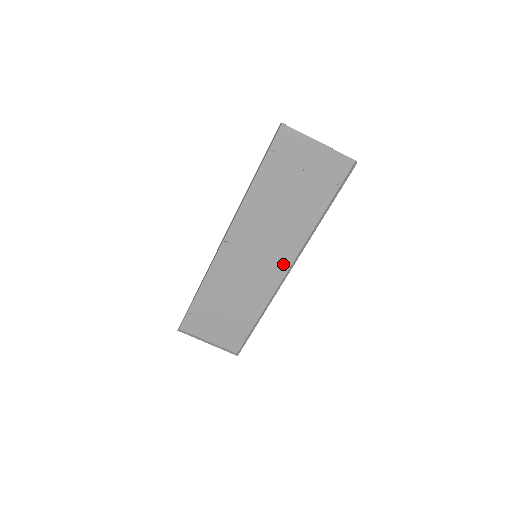
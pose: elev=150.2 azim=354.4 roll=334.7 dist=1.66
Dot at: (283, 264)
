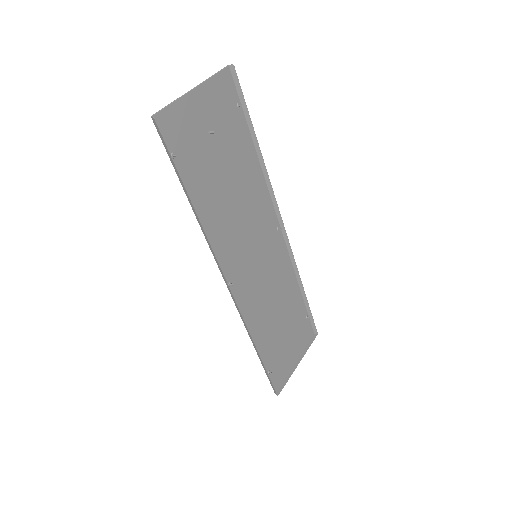
Dot at: (274, 229)
